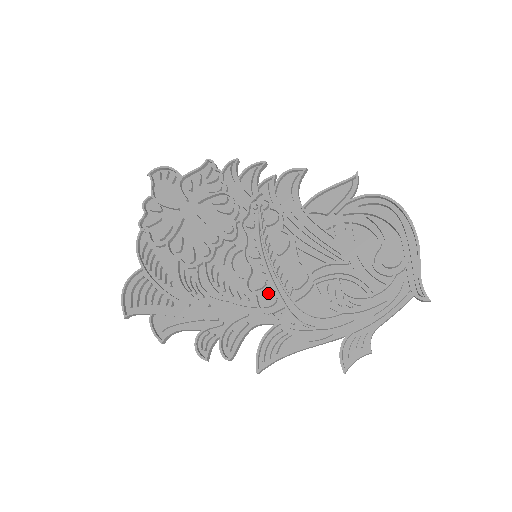
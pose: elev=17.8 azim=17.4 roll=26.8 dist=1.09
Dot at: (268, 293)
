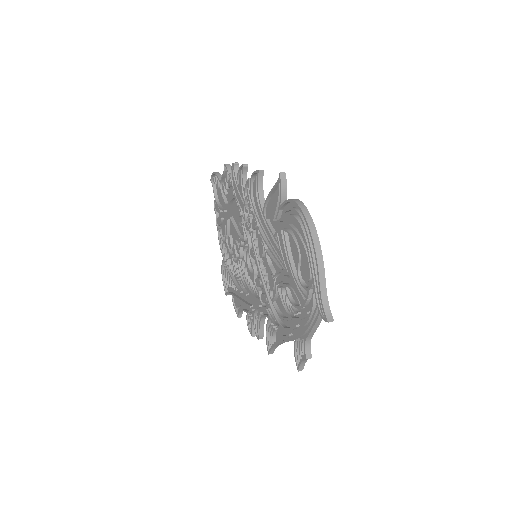
Dot at: occluded
